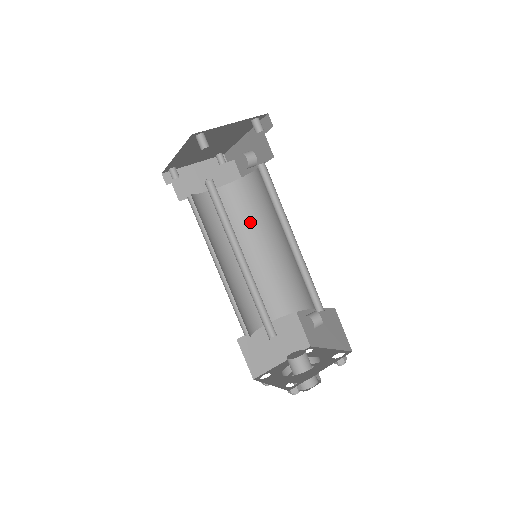
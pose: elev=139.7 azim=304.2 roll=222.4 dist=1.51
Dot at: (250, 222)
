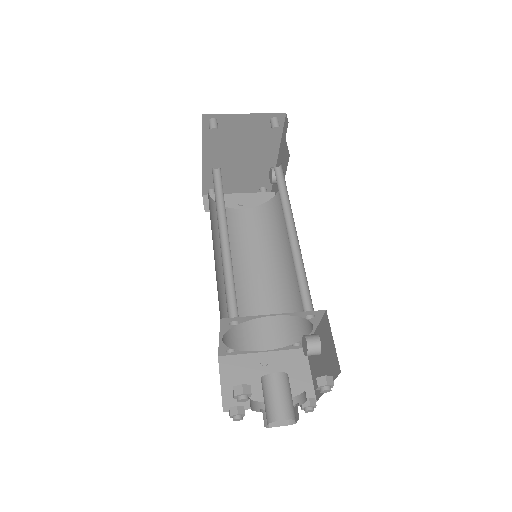
Dot at: (271, 240)
